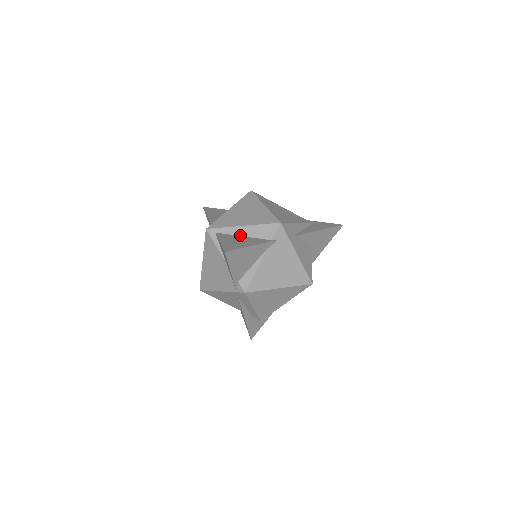
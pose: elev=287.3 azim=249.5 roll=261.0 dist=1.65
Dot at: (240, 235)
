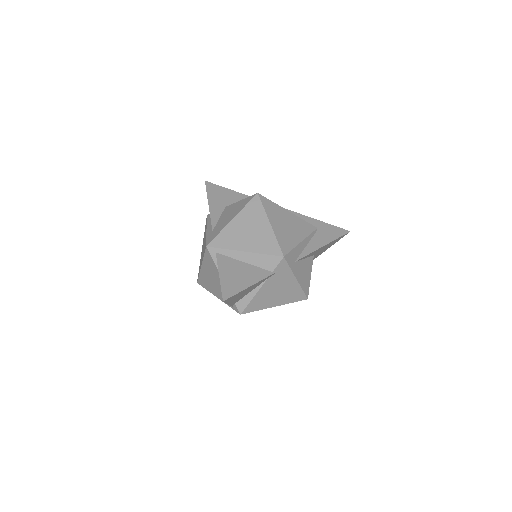
Dot at: (241, 260)
